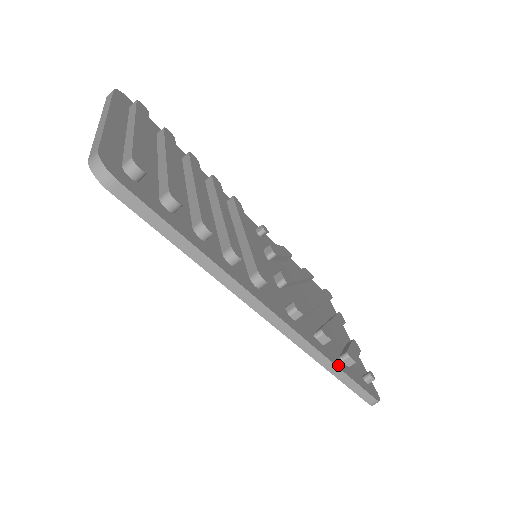
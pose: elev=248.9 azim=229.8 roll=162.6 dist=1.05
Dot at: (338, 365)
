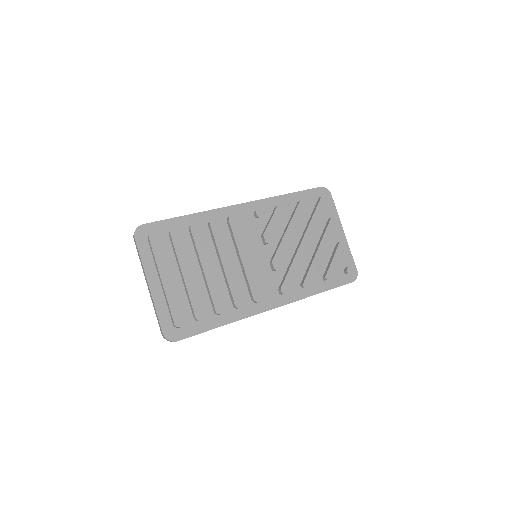
Dot at: (319, 291)
